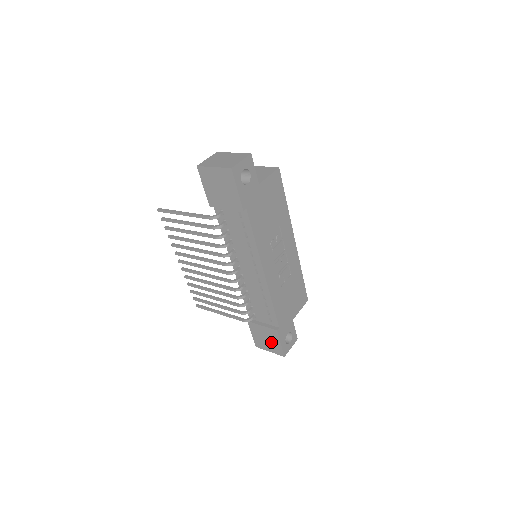
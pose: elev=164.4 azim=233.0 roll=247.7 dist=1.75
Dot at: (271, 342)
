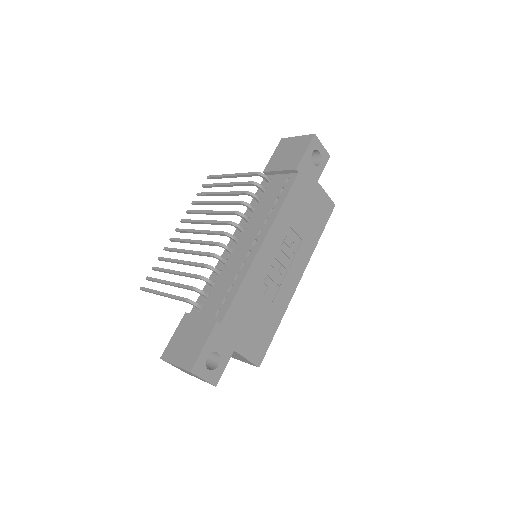
Dot at: (191, 345)
